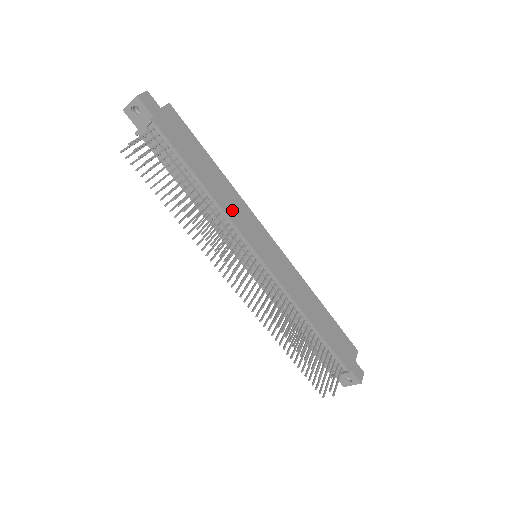
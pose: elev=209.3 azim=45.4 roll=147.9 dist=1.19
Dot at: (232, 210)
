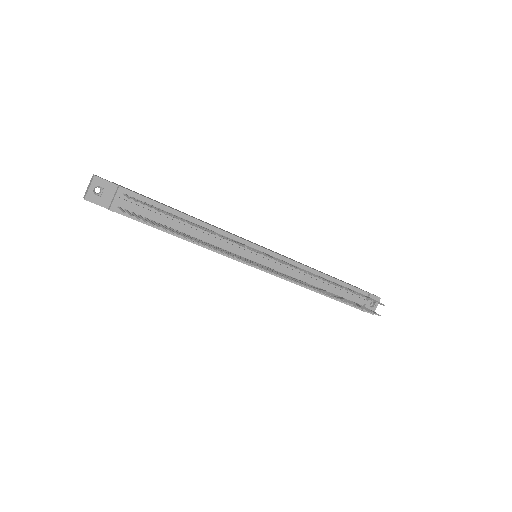
Dot at: (219, 228)
